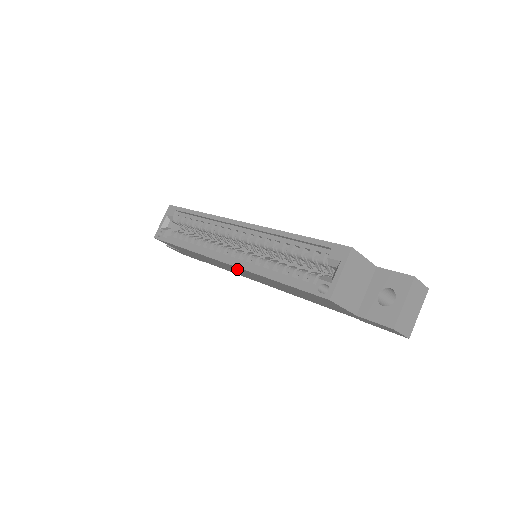
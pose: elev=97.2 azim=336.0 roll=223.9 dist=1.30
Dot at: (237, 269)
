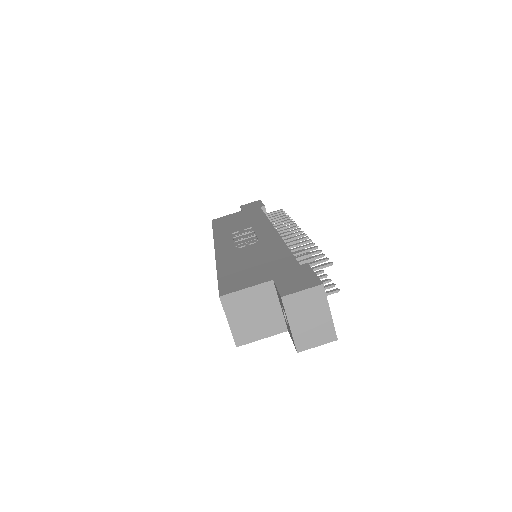
Dot at: occluded
